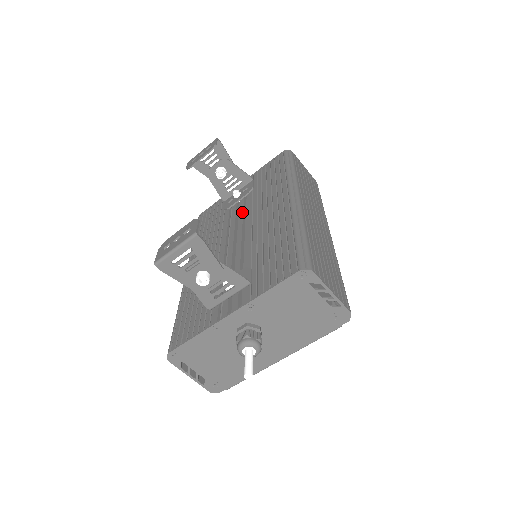
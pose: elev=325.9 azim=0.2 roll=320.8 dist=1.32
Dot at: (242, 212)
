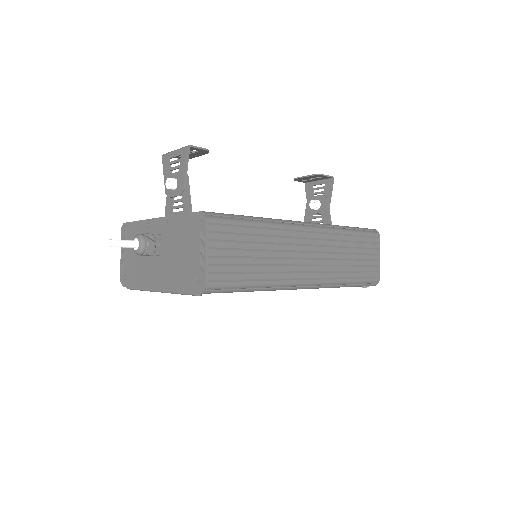
Dot at: occluded
